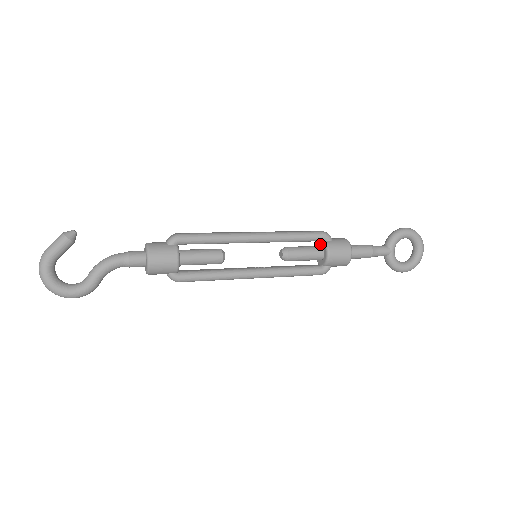
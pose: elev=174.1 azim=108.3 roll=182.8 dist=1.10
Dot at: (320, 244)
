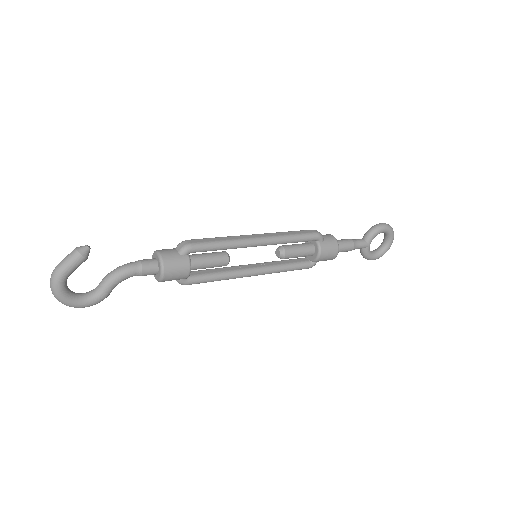
Dot at: (312, 241)
